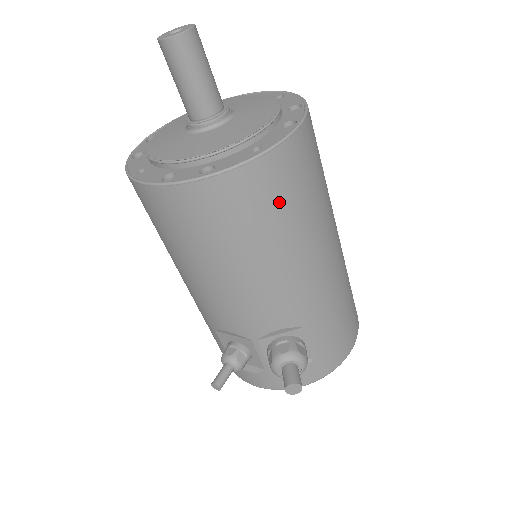
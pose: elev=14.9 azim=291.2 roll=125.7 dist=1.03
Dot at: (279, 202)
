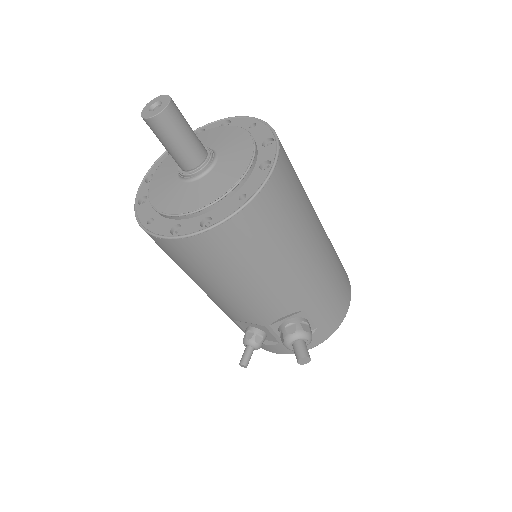
Dot at: (268, 231)
